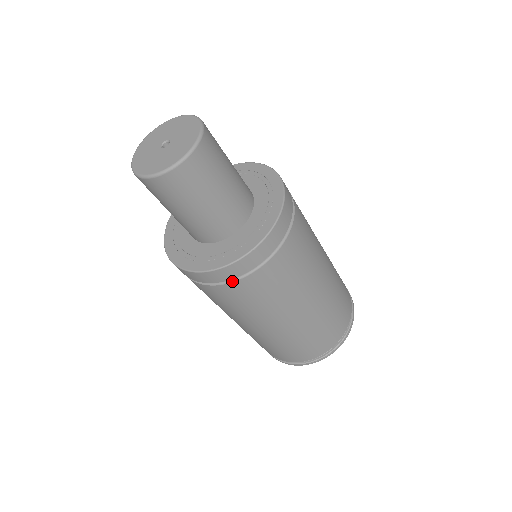
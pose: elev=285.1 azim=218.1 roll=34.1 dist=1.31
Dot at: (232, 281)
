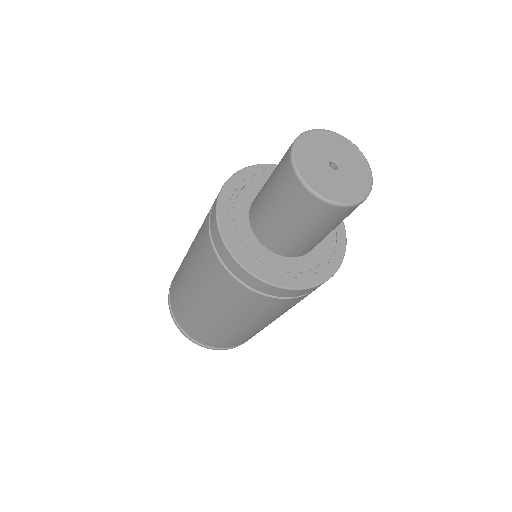
Dot at: (313, 290)
